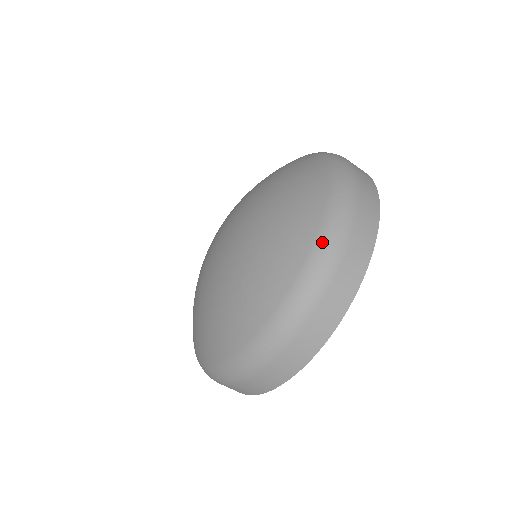
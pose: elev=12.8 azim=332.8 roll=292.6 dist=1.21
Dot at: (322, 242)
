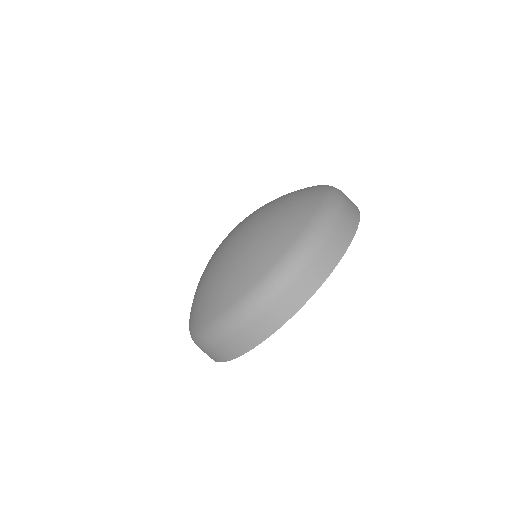
Dot at: (330, 189)
